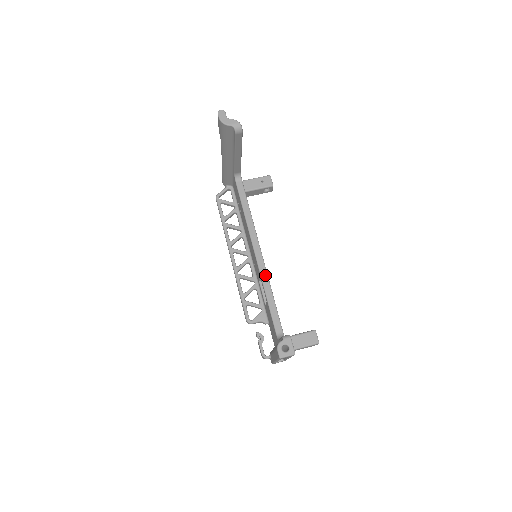
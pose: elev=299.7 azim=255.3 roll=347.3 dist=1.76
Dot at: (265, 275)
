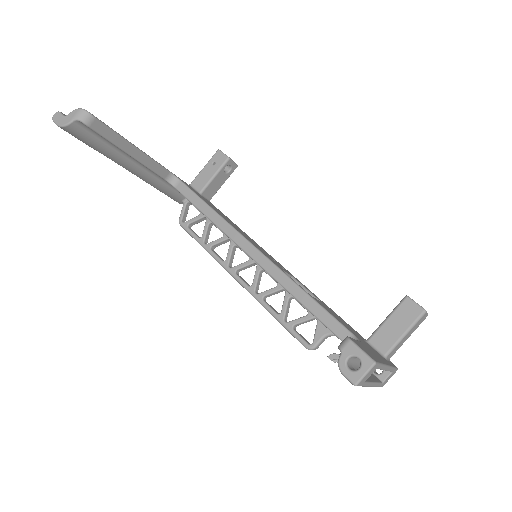
Dot at: (277, 272)
